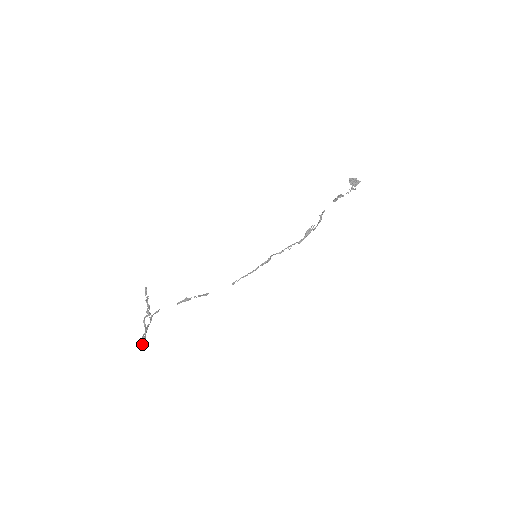
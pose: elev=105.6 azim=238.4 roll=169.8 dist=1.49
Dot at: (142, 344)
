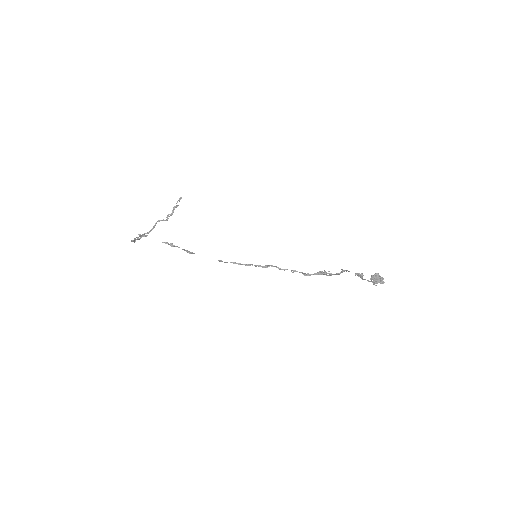
Dot at: occluded
